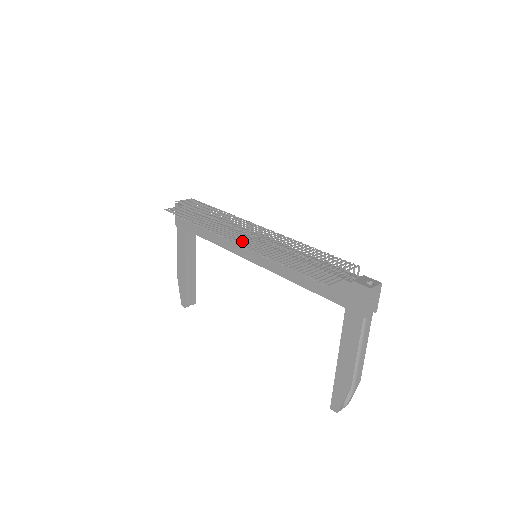
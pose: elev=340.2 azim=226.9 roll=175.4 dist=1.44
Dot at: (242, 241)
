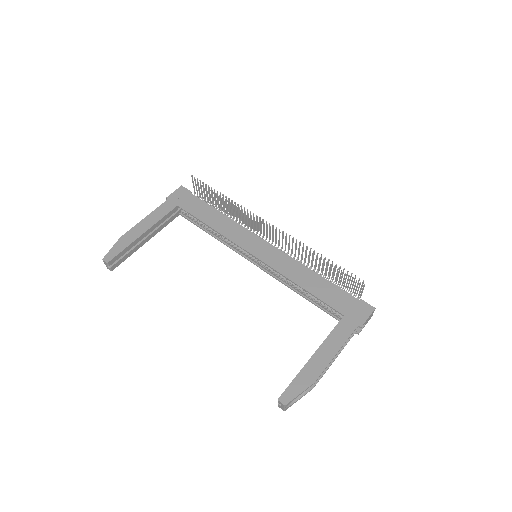
Dot at: (253, 238)
